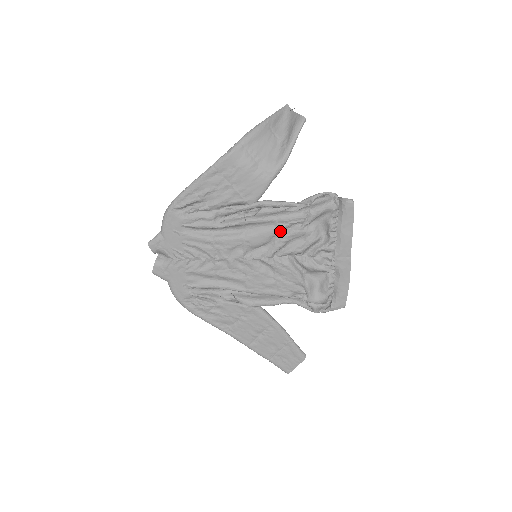
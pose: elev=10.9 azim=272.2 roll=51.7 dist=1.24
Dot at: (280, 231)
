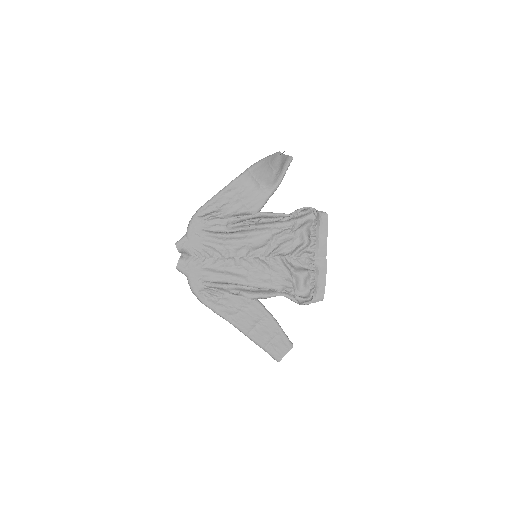
Dot at: (274, 236)
